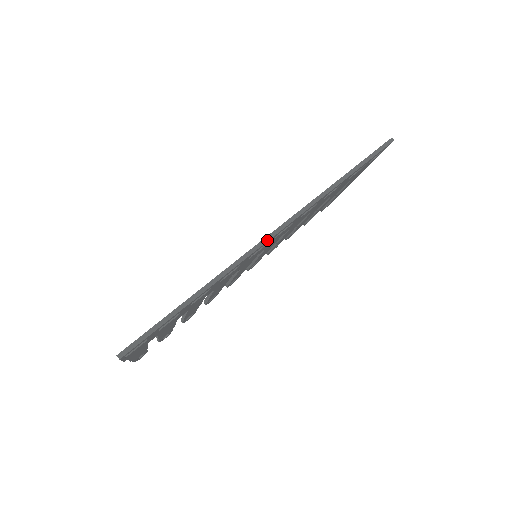
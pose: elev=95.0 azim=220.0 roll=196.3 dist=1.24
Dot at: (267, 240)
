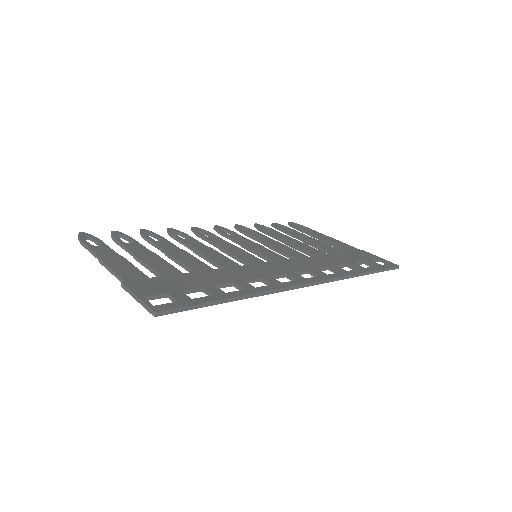
Dot at: (301, 287)
